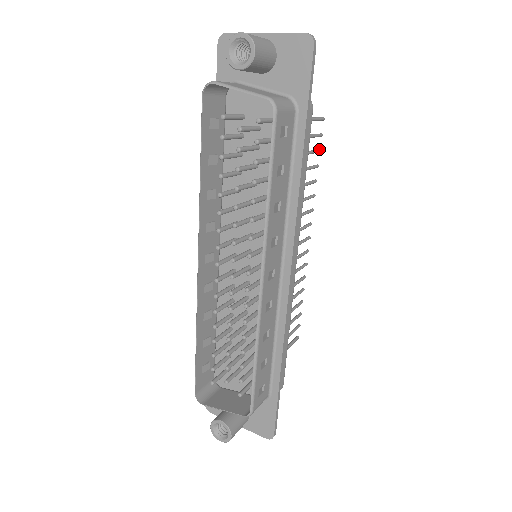
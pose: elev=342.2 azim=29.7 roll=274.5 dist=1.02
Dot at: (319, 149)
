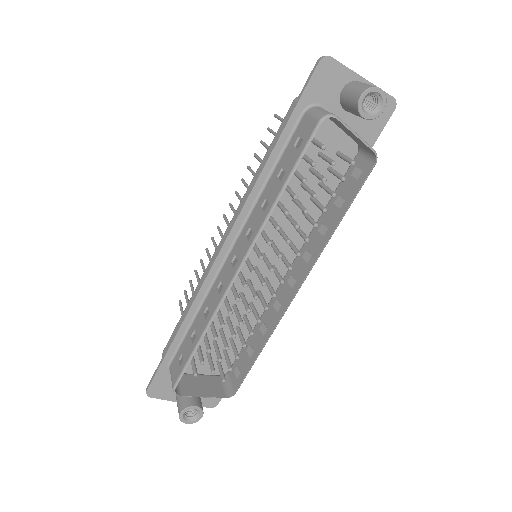
Dot at: occluded
